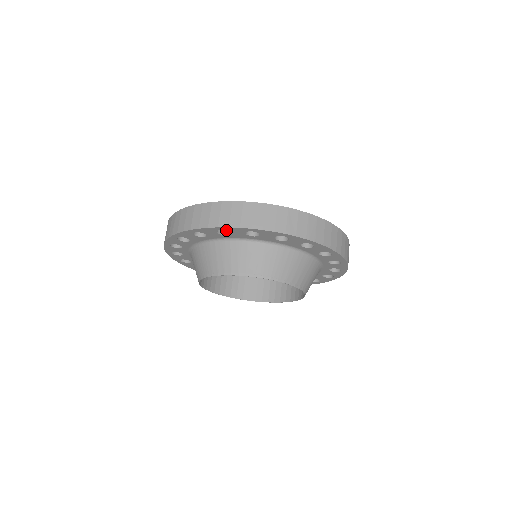
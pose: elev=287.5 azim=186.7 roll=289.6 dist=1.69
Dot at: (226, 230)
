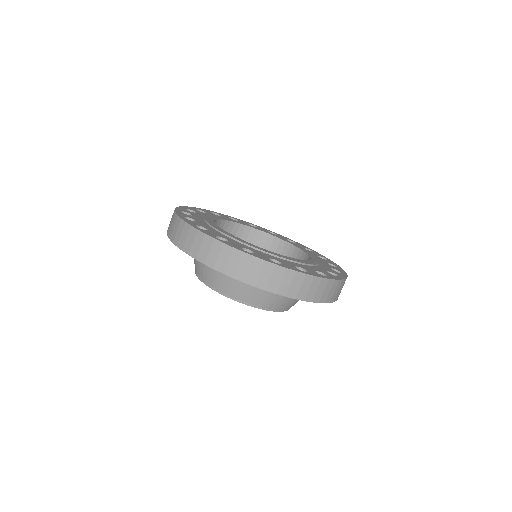
Dot at: occluded
